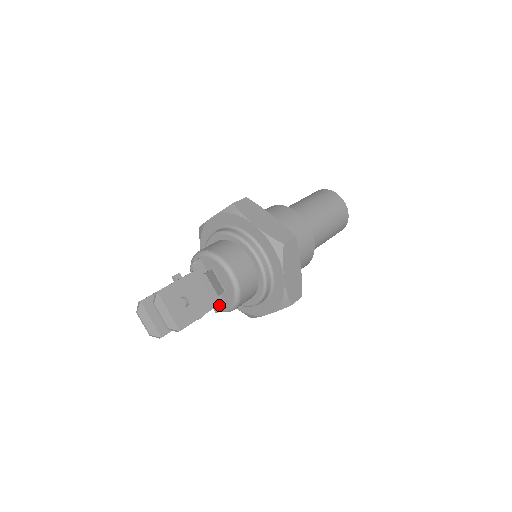
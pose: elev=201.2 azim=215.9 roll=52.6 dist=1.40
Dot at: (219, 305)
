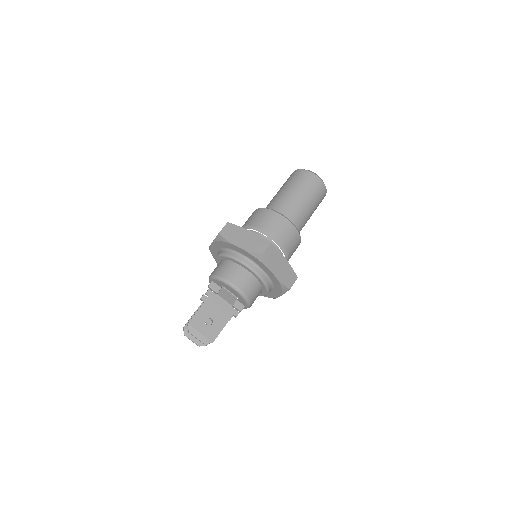
Dot at: (235, 312)
